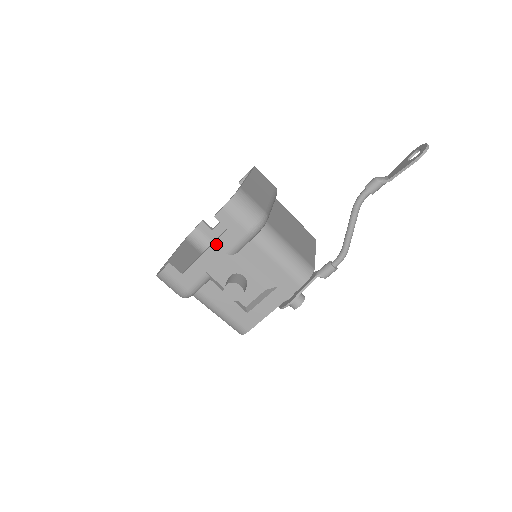
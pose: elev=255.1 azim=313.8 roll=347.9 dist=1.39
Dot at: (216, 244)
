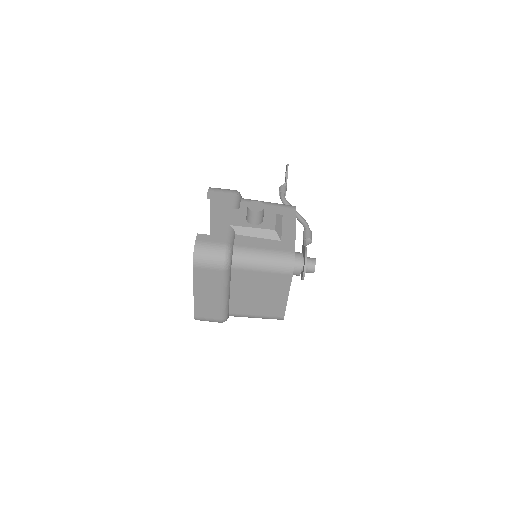
Dot at: (221, 207)
